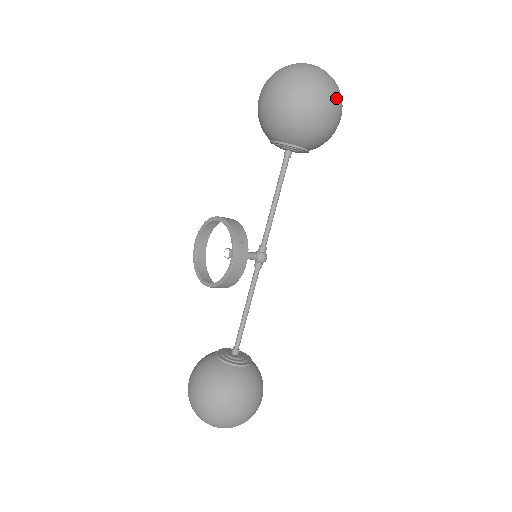
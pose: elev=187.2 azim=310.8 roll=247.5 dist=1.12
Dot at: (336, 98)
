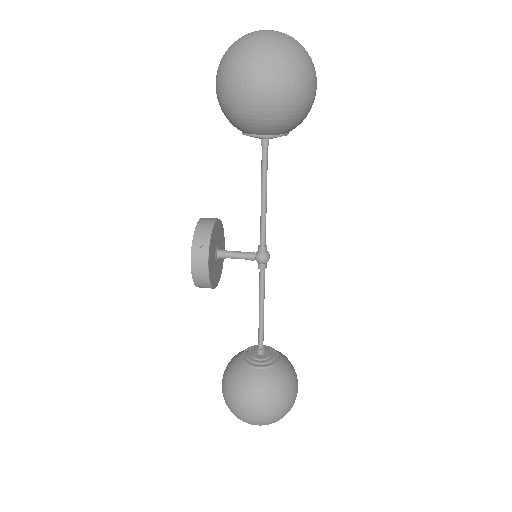
Dot at: (268, 68)
